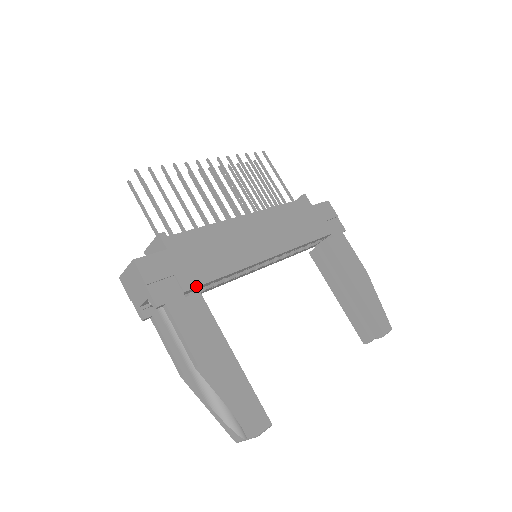
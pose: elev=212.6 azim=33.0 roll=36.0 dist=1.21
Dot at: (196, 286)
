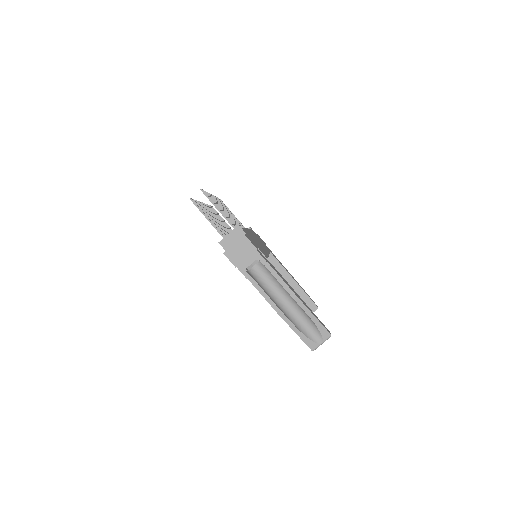
Dot at: (267, 257)
